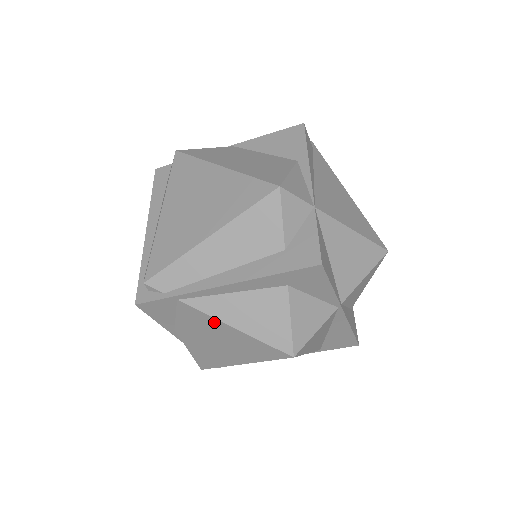
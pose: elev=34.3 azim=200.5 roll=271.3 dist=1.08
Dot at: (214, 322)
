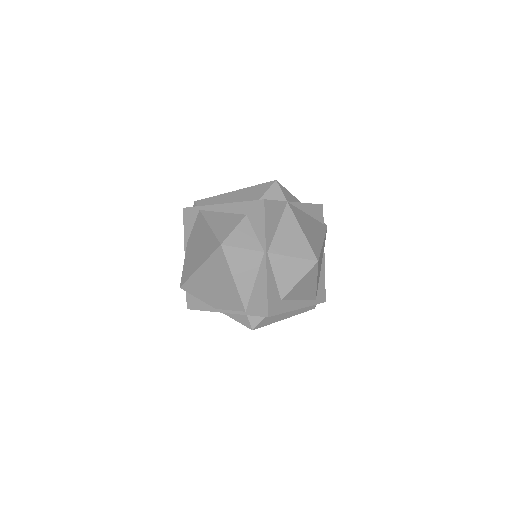
Dot at: (204, 224)
